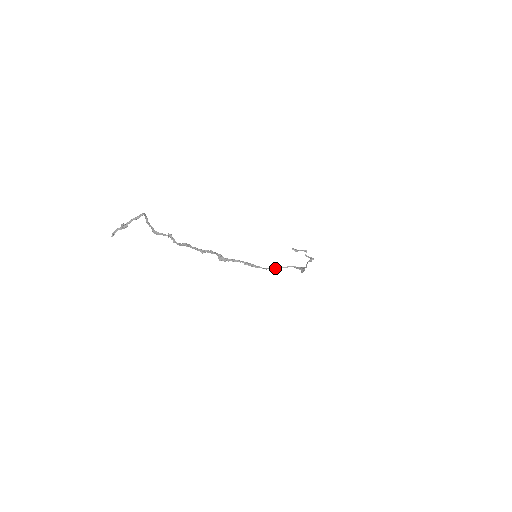
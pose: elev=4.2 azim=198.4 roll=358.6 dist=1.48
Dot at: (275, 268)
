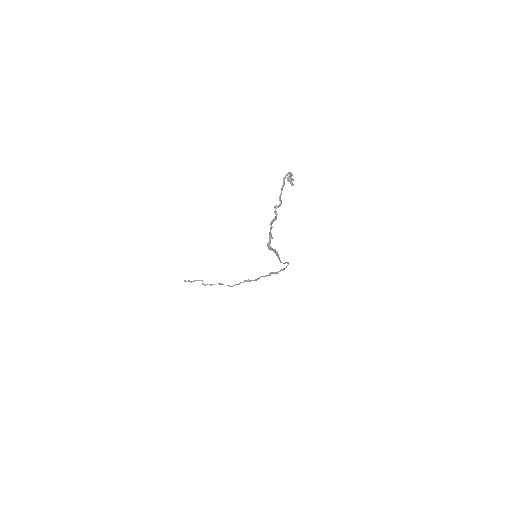
Dot at: (283, 263)
